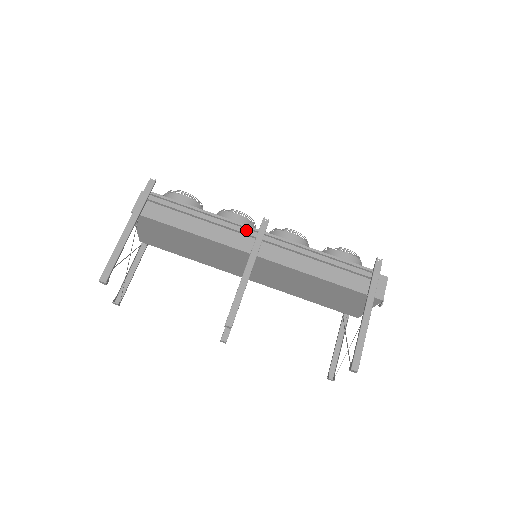
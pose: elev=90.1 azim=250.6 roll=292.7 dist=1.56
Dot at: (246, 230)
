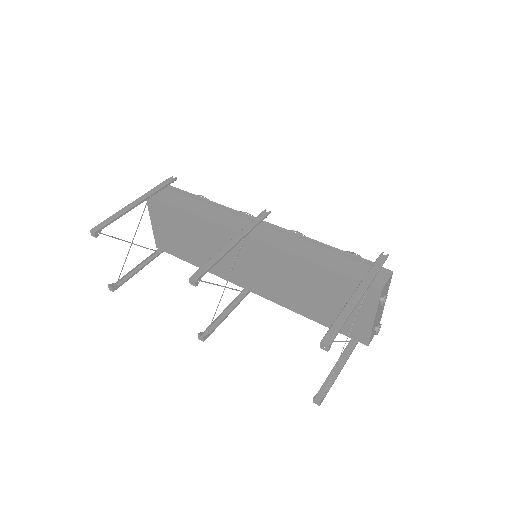
Dot at: (245, 219)
